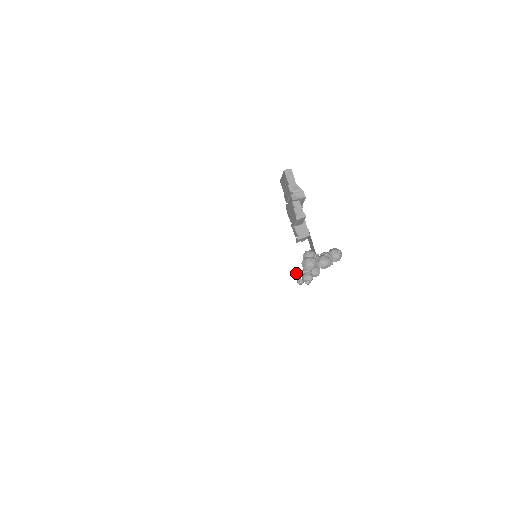
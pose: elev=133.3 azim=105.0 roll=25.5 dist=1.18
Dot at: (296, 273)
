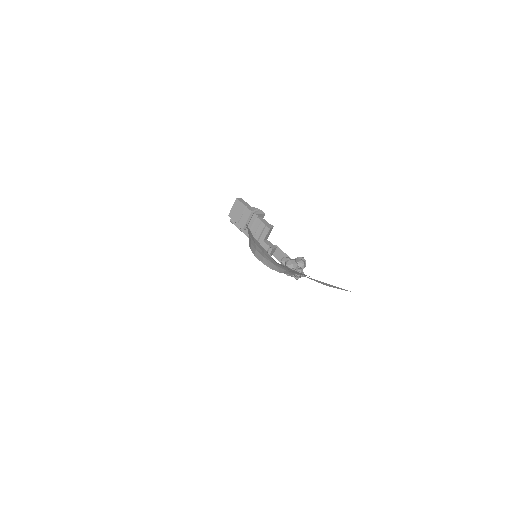
Dot at: occluded
